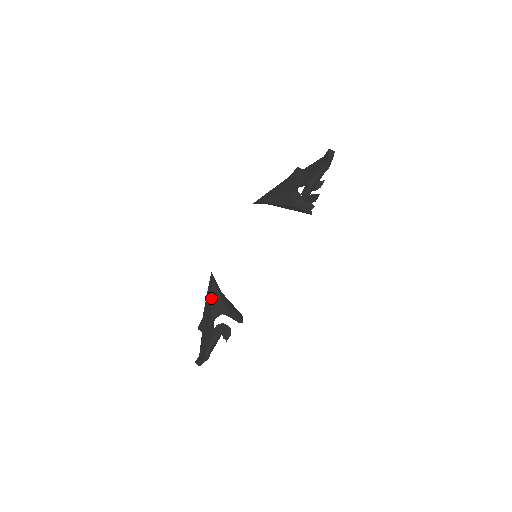
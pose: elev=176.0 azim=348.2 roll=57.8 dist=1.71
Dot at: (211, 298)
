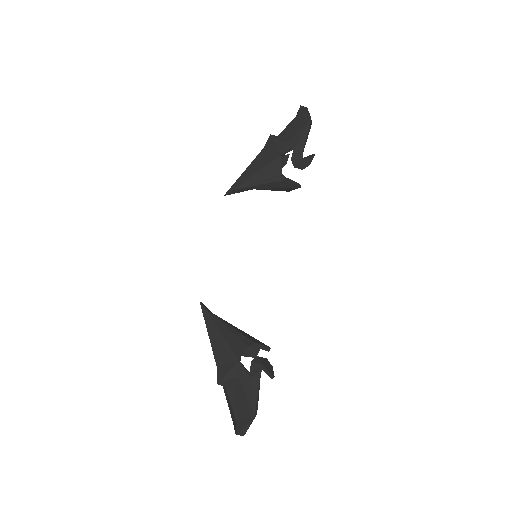
Dot at: (220, 332)
